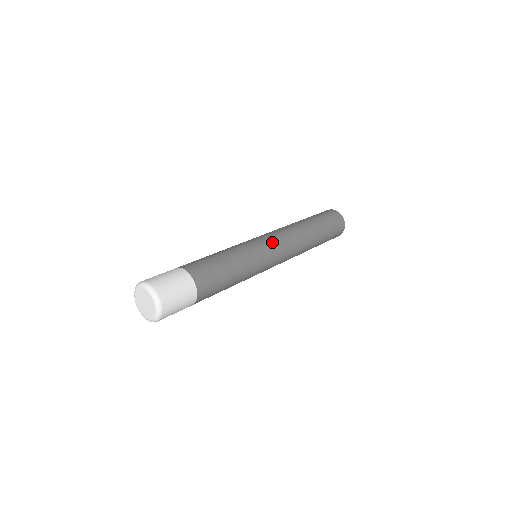
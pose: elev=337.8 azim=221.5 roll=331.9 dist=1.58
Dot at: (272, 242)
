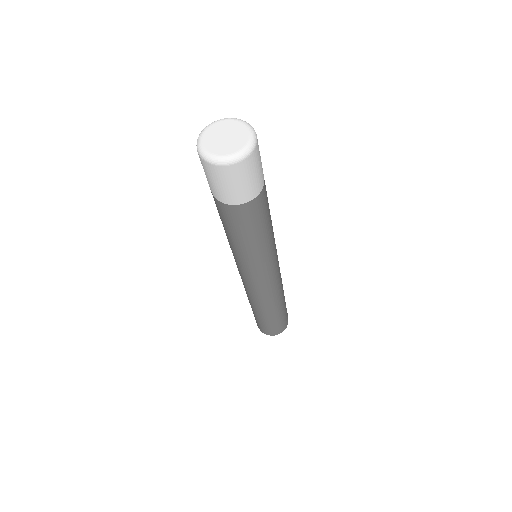
Dot at: occluded
